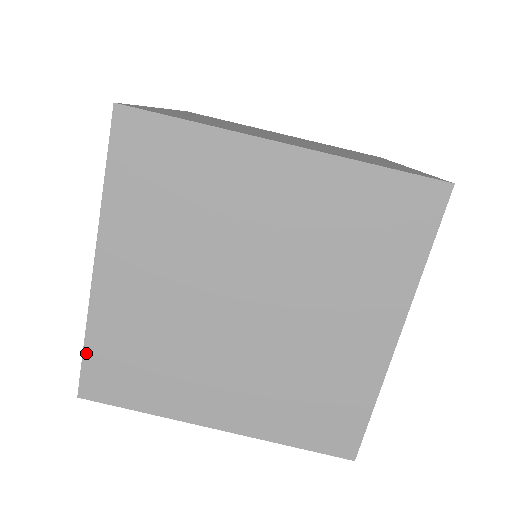
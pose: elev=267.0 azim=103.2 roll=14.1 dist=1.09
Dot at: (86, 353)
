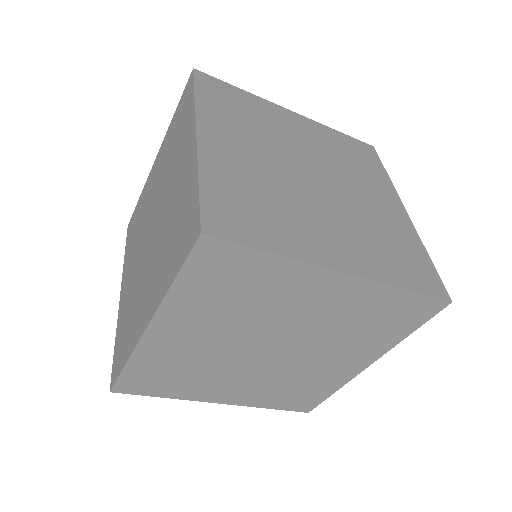
Dot at: (124, 372)
